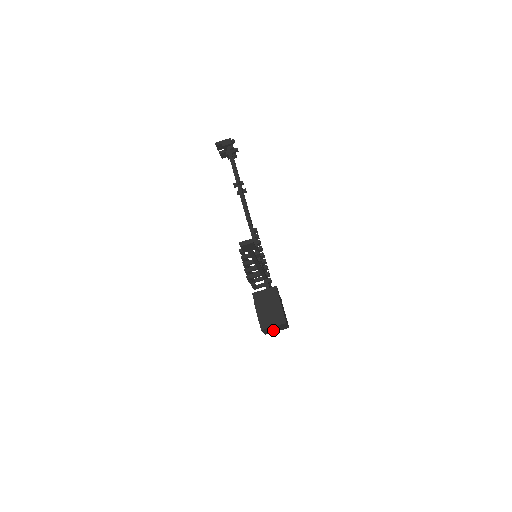
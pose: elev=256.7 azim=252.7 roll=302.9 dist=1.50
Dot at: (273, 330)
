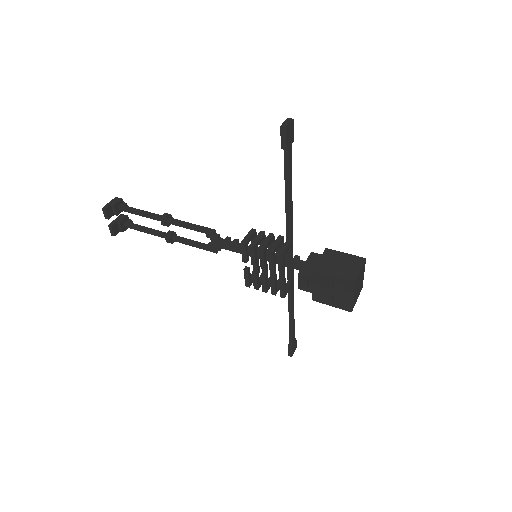
Dot at: (356, 292)
